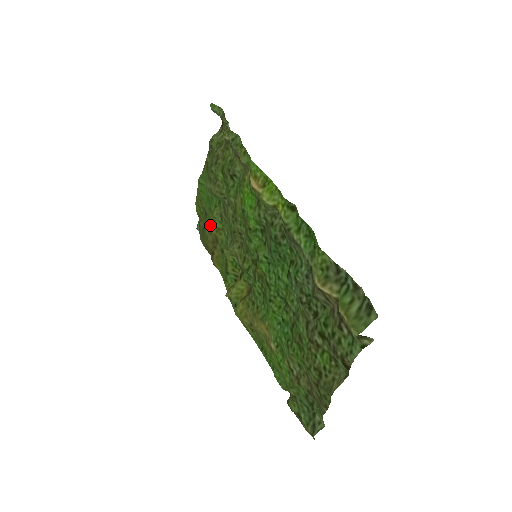
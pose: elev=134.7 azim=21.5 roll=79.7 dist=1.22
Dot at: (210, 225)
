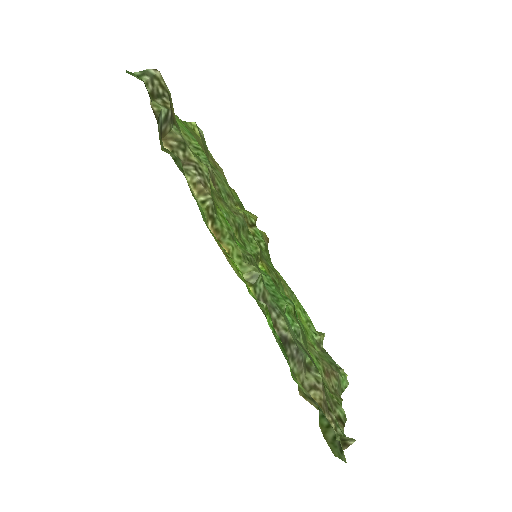
Dot at: occluded
